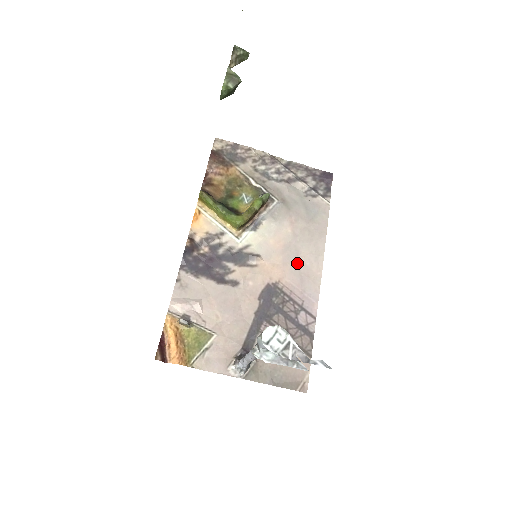
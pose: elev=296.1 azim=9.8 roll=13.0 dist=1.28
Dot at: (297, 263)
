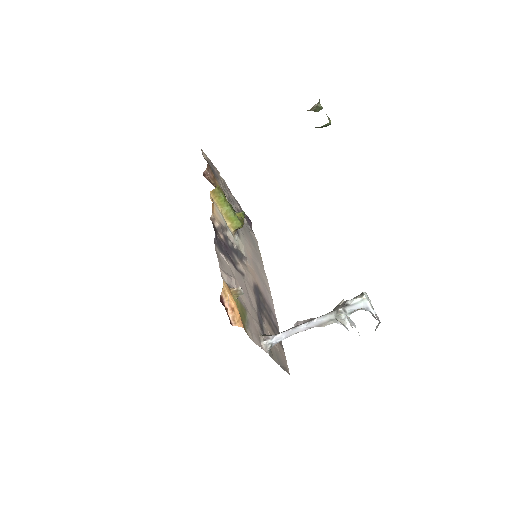
Dot at: (260, 275)
